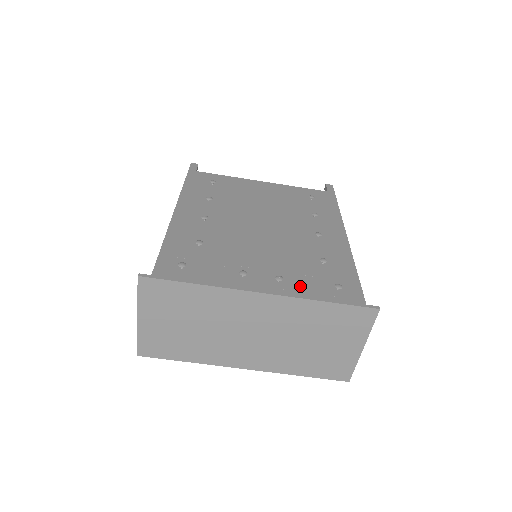
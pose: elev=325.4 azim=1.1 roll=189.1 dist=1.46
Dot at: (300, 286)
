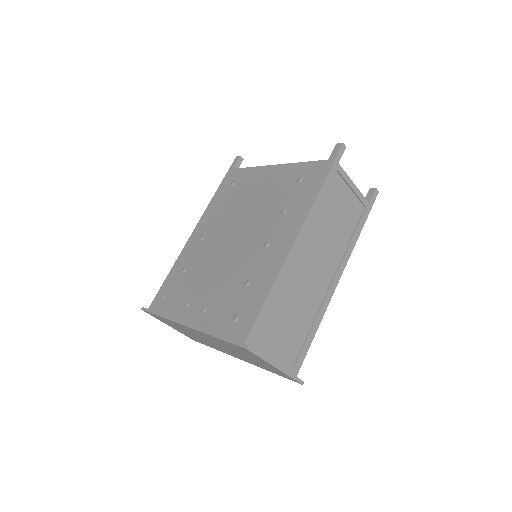
Dot at: (215, 316)
